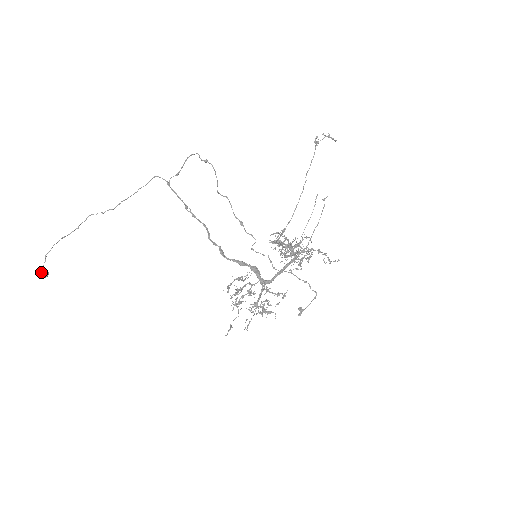
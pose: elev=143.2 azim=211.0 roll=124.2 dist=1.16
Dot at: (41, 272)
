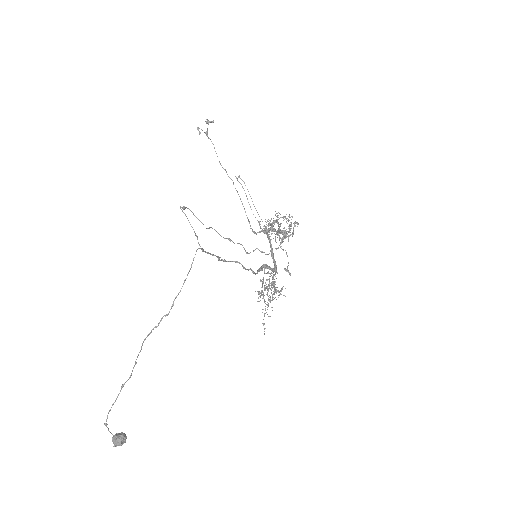
Dot at: (122, 440)
